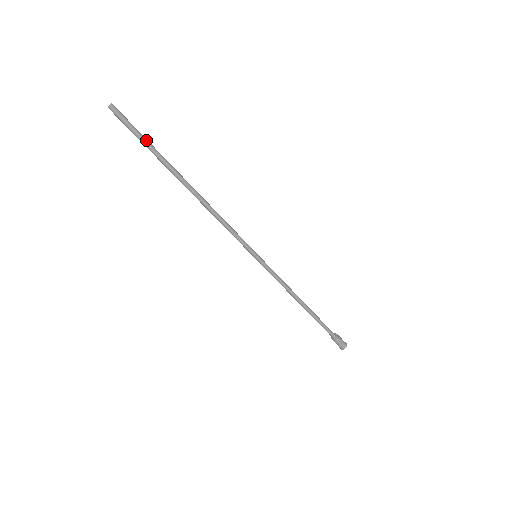
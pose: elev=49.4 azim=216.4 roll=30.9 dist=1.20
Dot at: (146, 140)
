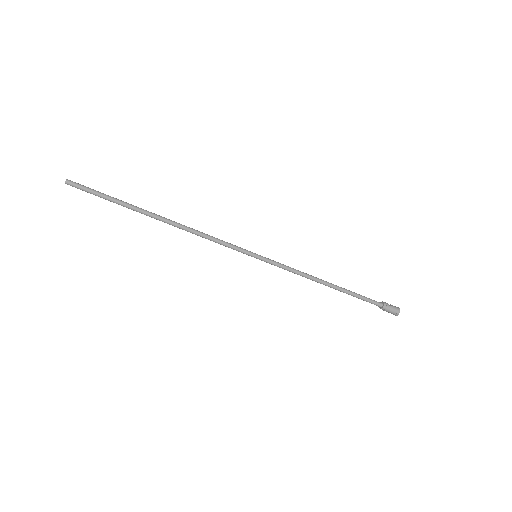
Dot at: (106, 198)
